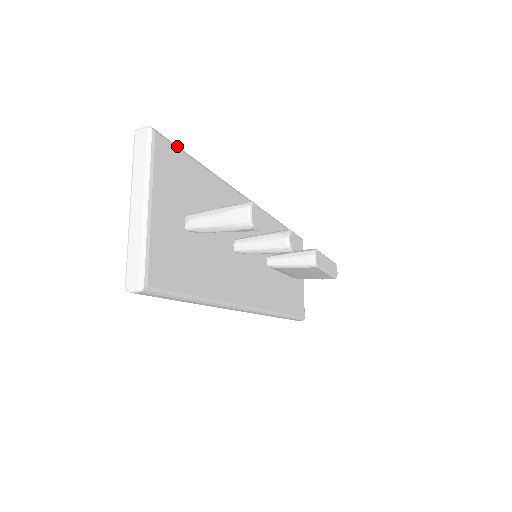
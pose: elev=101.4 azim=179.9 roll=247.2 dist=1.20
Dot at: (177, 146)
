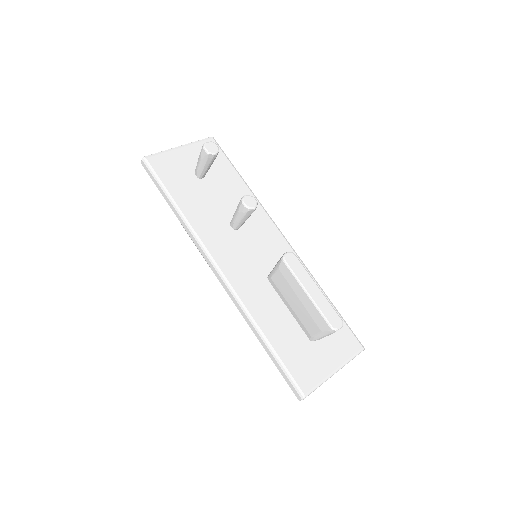
Dot at: (225, 154)
